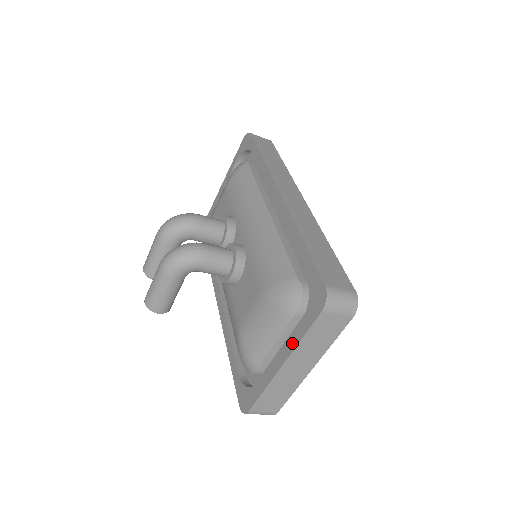
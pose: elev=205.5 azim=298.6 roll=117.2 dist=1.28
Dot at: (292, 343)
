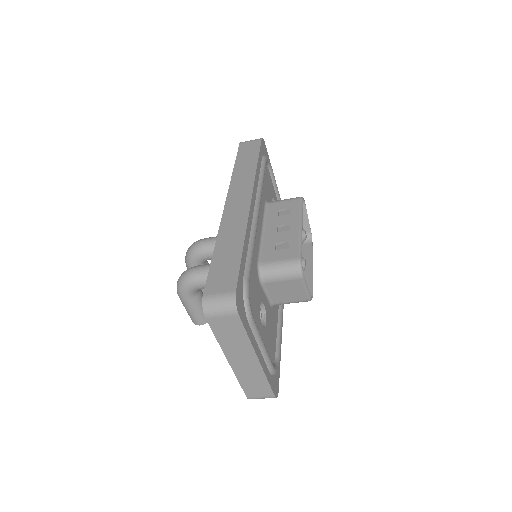
Dot at: occluded
